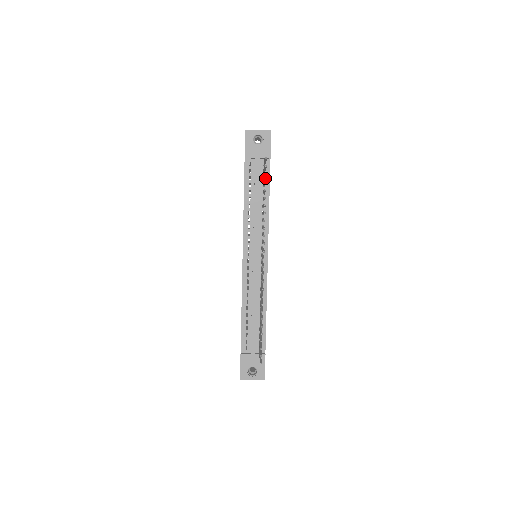
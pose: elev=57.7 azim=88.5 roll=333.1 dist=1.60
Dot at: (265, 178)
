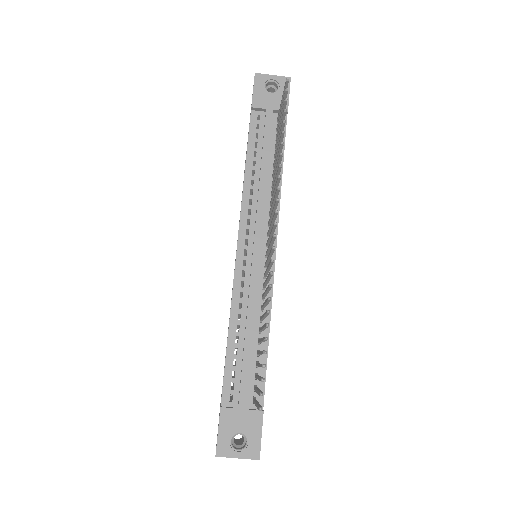
Dot at: occluded
